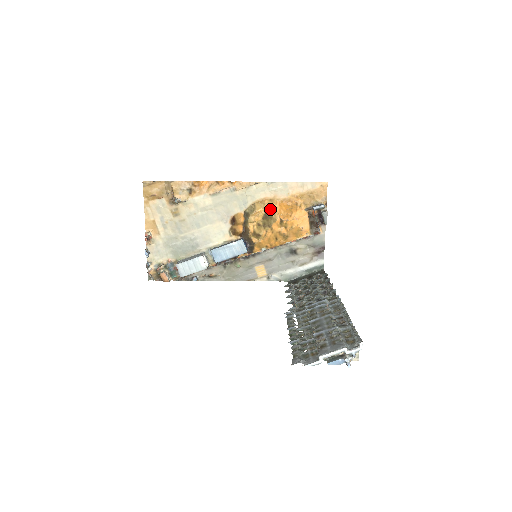
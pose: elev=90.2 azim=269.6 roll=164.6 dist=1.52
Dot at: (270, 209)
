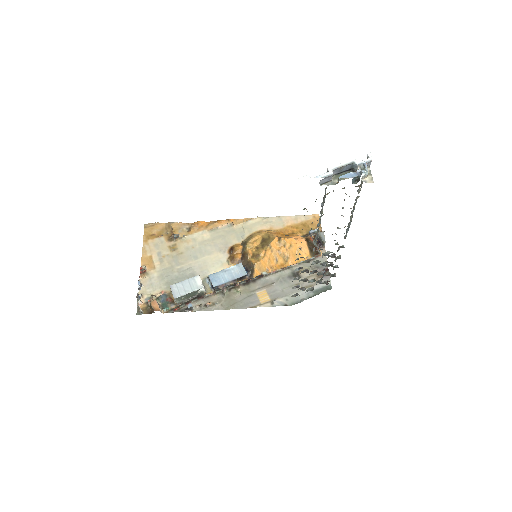
Dot at: (267, 234)
